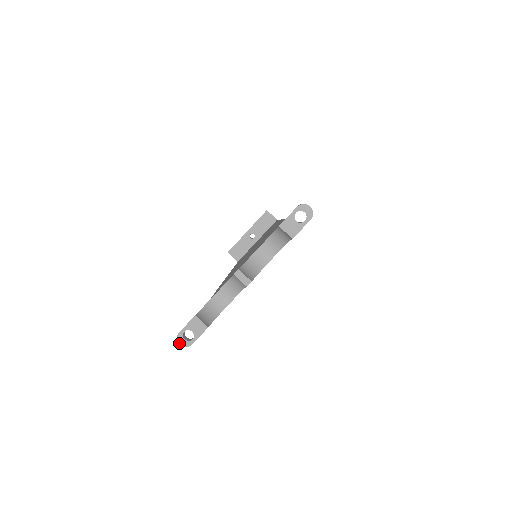
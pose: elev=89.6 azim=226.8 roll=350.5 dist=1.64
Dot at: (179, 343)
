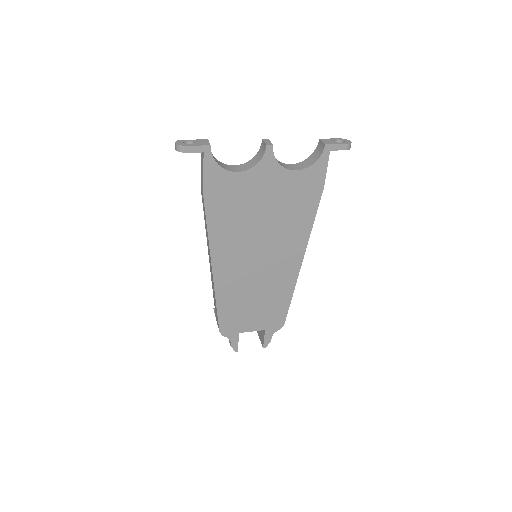
Dot at: (176, 142)
